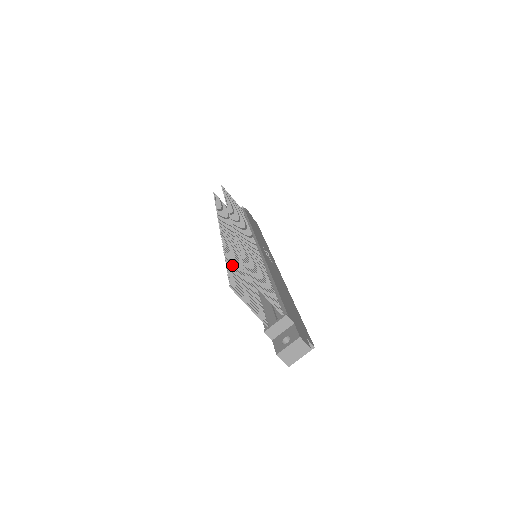
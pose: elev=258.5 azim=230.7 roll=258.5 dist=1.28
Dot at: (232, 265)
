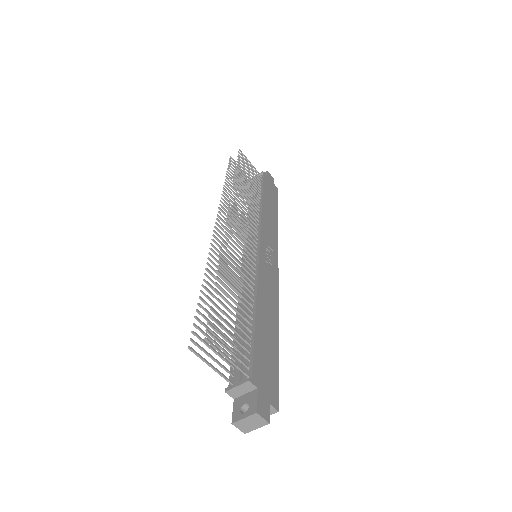
Dot at: (209, 298)
